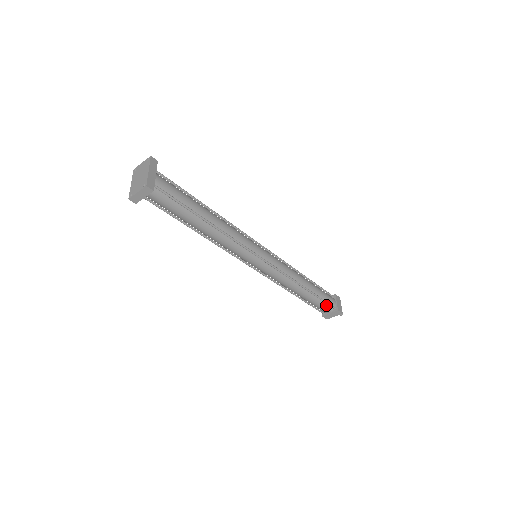
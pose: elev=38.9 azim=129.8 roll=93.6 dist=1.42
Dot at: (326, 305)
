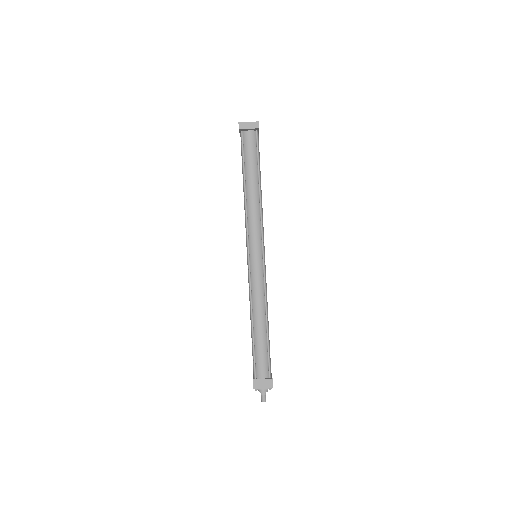
Dot at: (266, 364)
